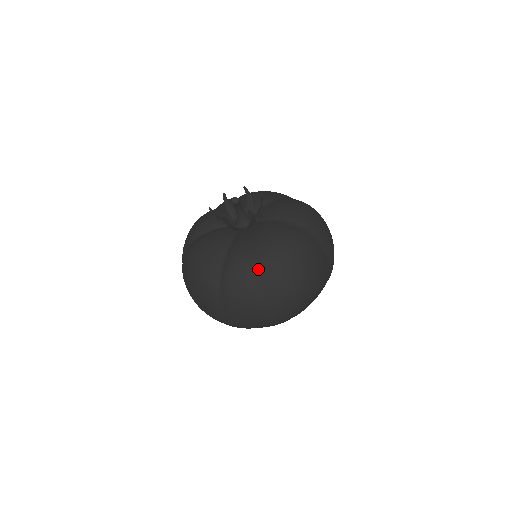
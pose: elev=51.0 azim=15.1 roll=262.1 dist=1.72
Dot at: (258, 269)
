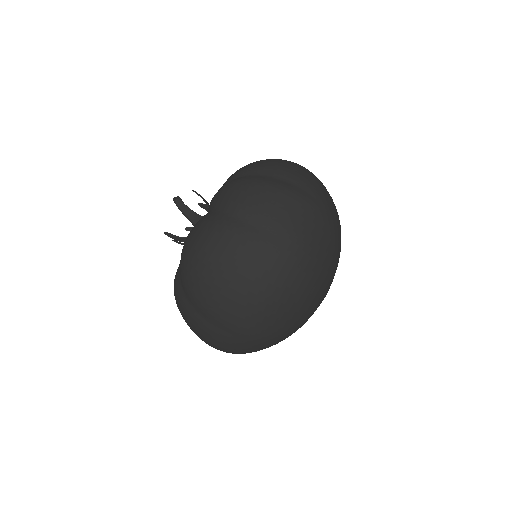
Dot at: (241, 176)
